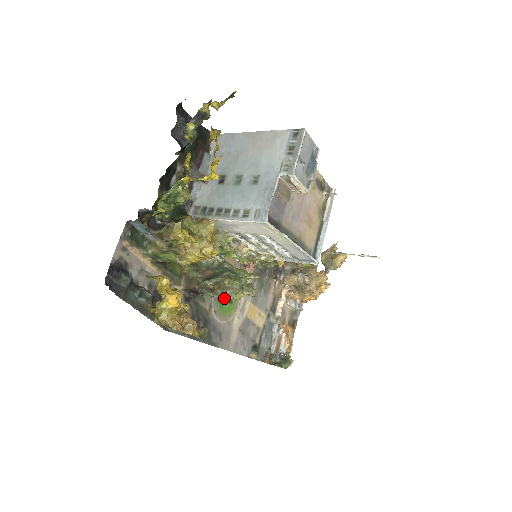
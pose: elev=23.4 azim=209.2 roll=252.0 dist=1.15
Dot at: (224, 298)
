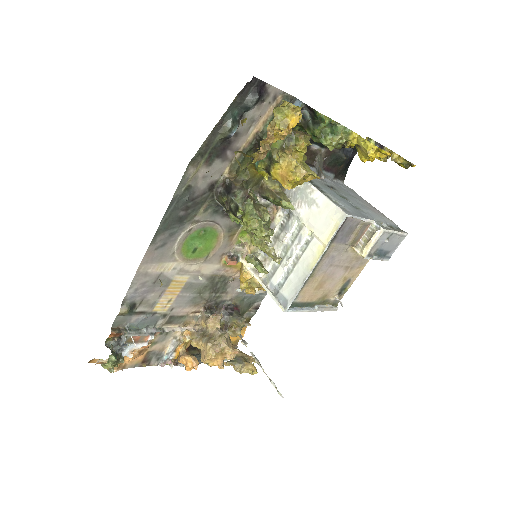
Dot at: (201, 240)
